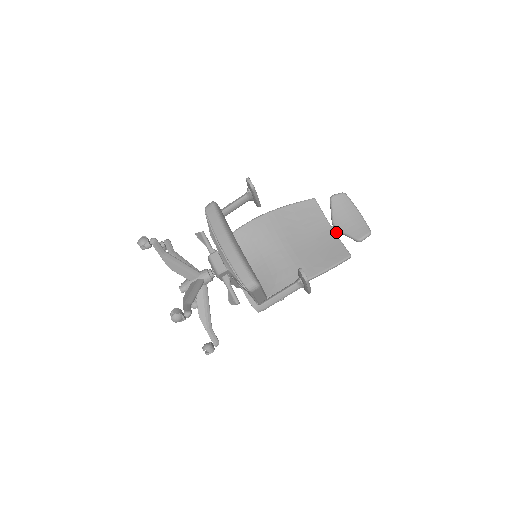
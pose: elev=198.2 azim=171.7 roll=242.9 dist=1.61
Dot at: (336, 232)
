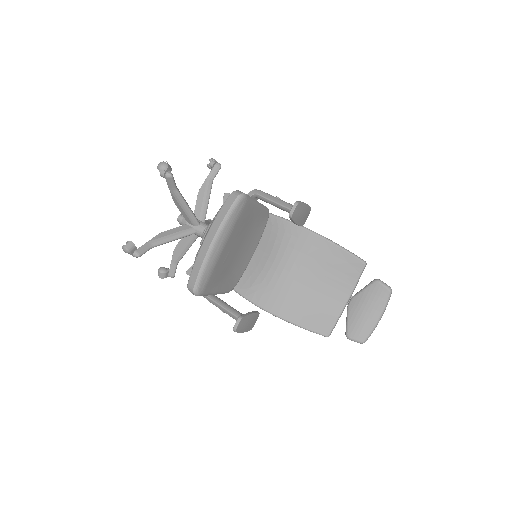
Dot at: occluded
